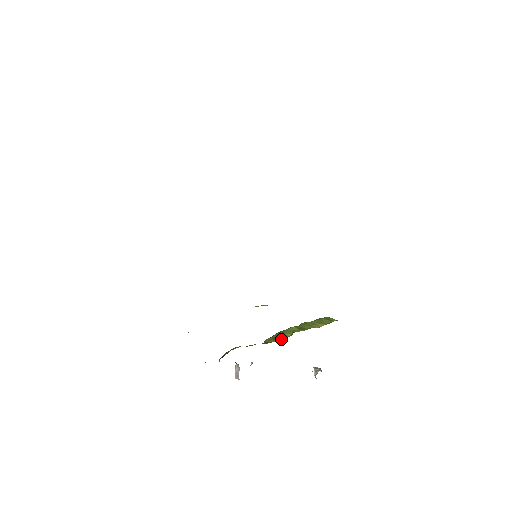
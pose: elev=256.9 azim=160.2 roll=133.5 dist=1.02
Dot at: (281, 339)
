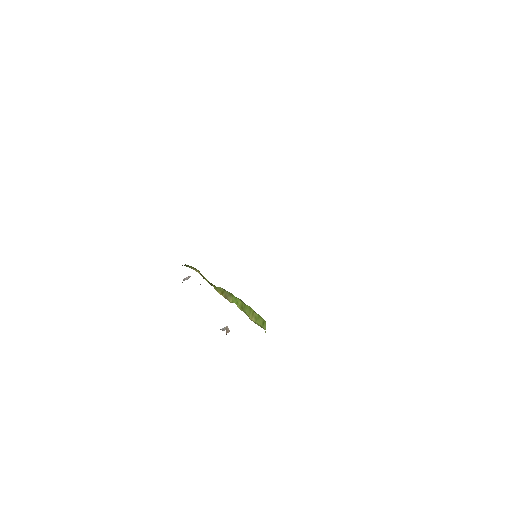
Dot at: (224, 297)
